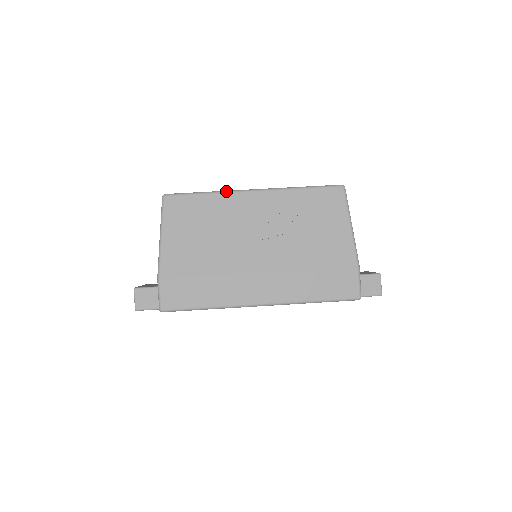
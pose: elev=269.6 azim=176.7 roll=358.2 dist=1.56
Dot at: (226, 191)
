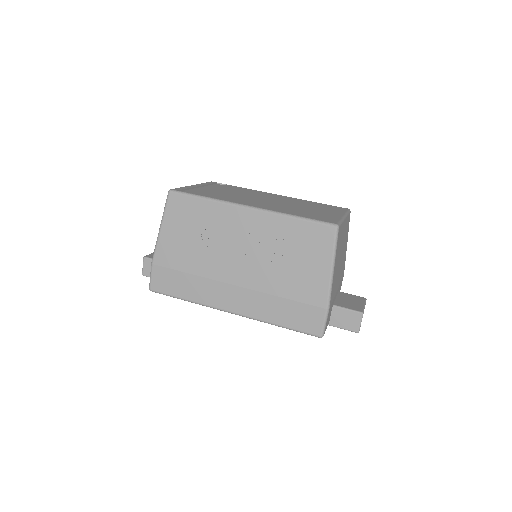
Dot at: (223, 201)
